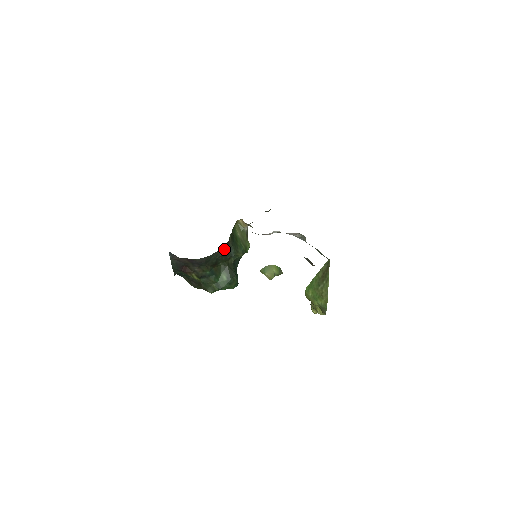
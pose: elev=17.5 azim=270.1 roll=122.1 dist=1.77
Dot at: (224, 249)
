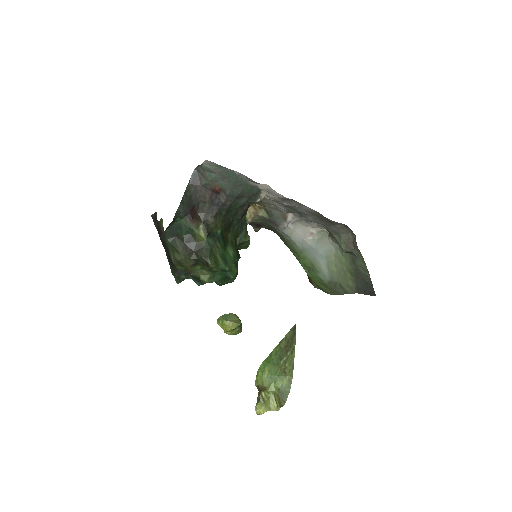
Dot at: (259, 196)
